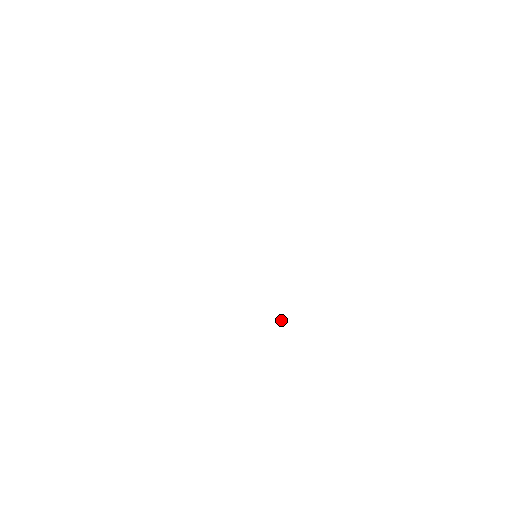
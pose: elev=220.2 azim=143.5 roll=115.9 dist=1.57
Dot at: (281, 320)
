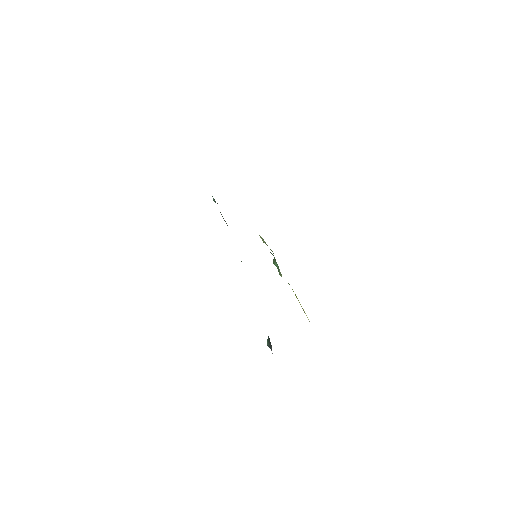
Dot at: occluded
